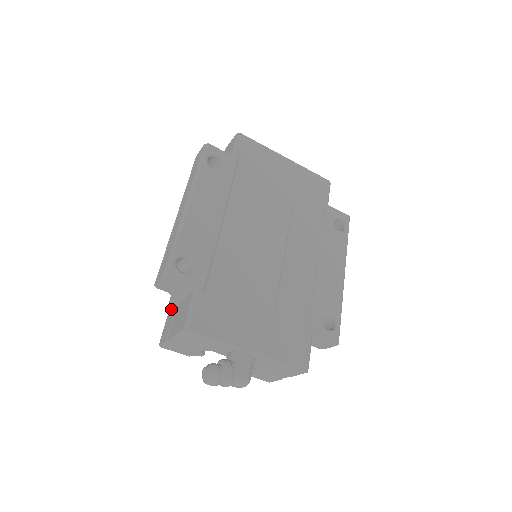
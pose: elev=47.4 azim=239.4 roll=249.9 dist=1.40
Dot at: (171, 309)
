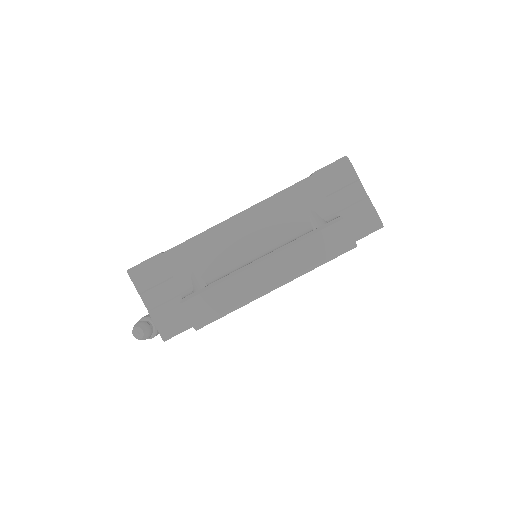
Dot at: (166, 263)
